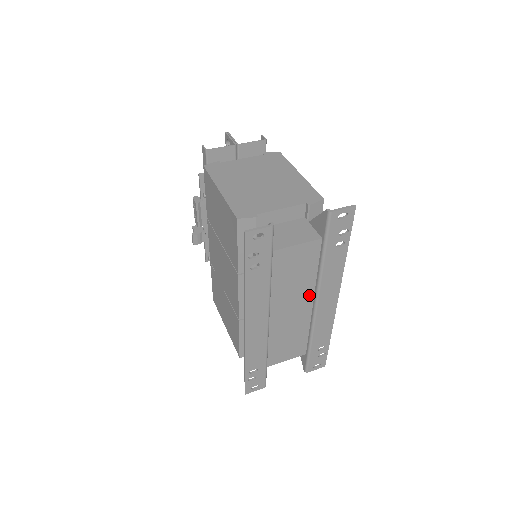
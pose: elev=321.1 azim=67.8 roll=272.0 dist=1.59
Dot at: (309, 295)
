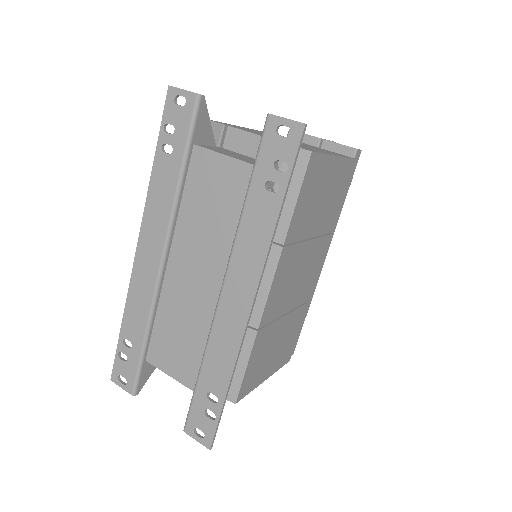
Dot at: (221, 266)
